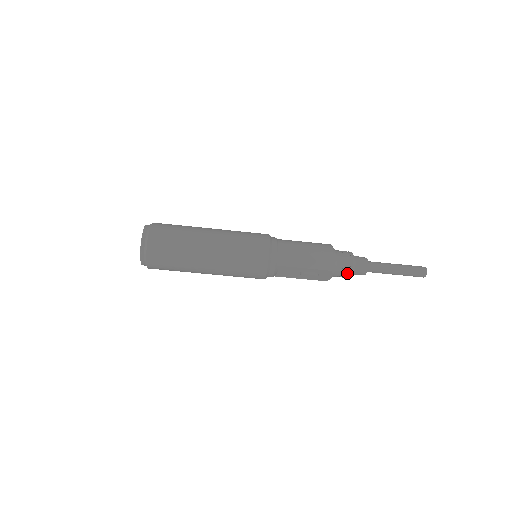
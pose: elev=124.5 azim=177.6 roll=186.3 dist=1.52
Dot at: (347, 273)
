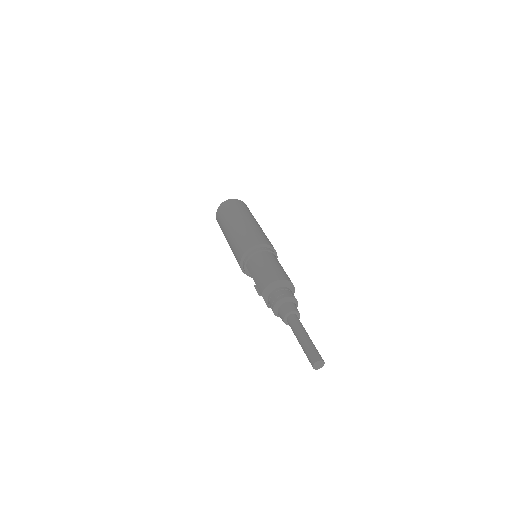
Dot at: (272, 308)
